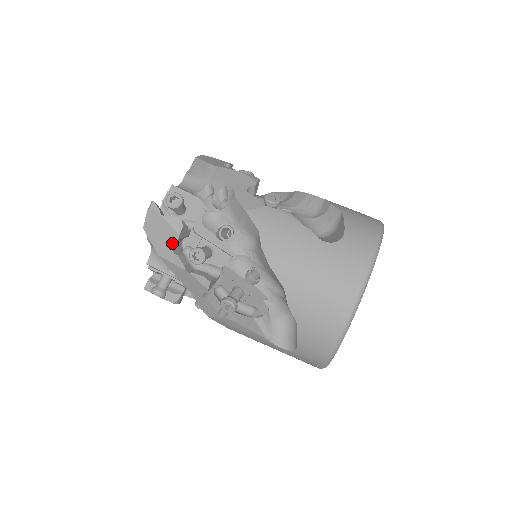
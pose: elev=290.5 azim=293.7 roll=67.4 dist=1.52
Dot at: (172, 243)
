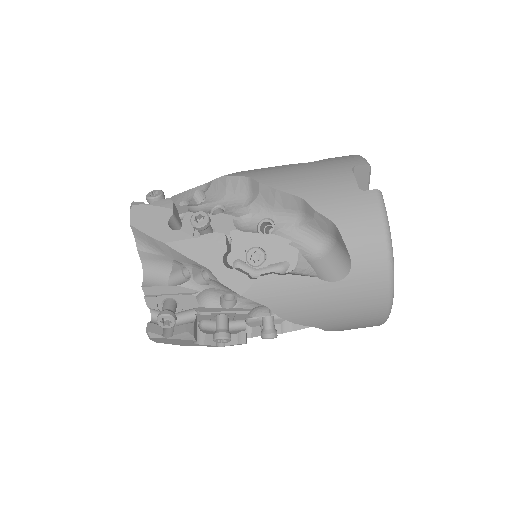
Dot at: (192, 343)
